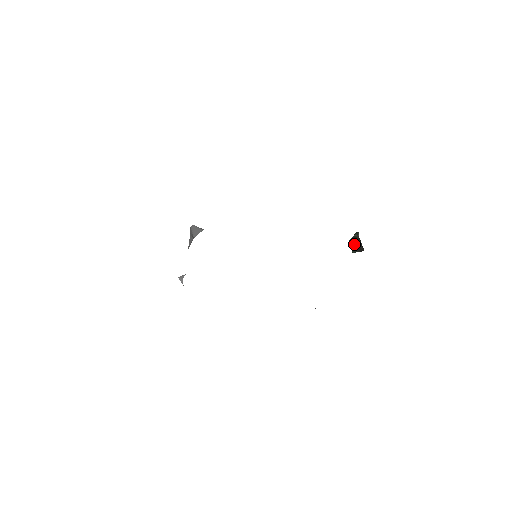
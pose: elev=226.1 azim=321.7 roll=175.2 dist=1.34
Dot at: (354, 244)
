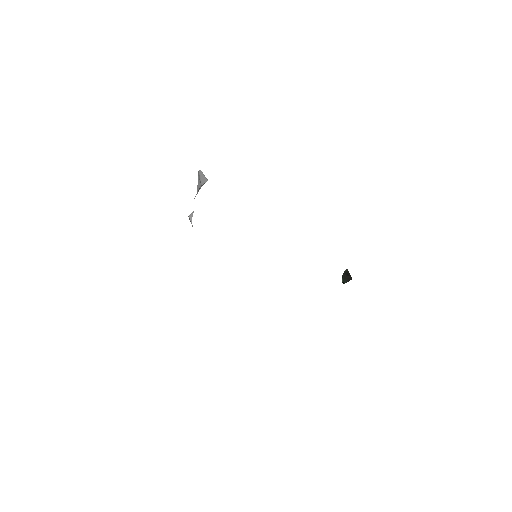
Dot at: (344, 277)
